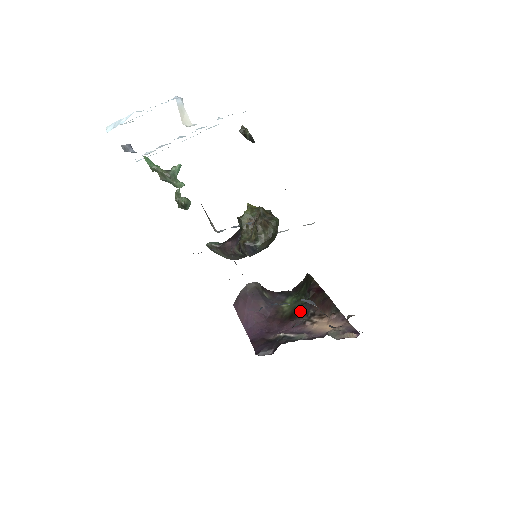
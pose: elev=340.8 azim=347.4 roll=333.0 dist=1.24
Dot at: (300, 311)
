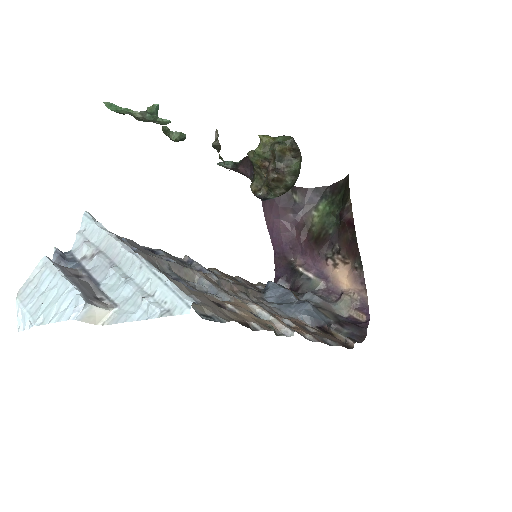
Dot at: (327, 238)
